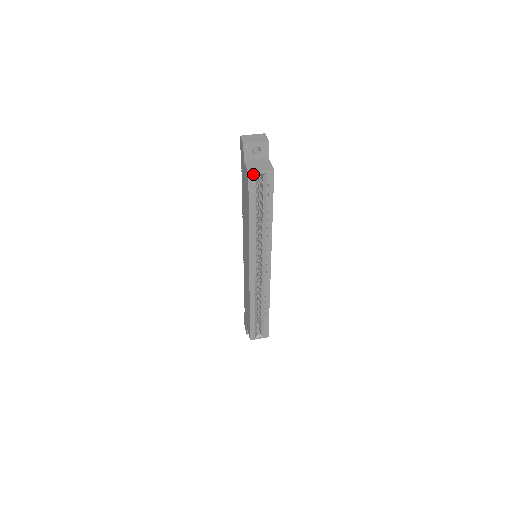
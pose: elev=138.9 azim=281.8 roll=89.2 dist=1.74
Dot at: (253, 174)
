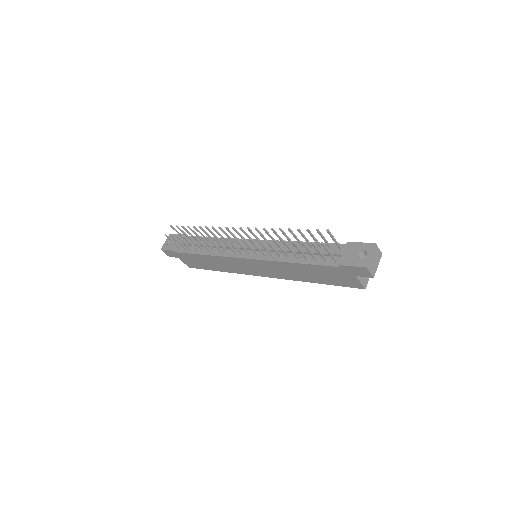
Dot at: (365, 285)
